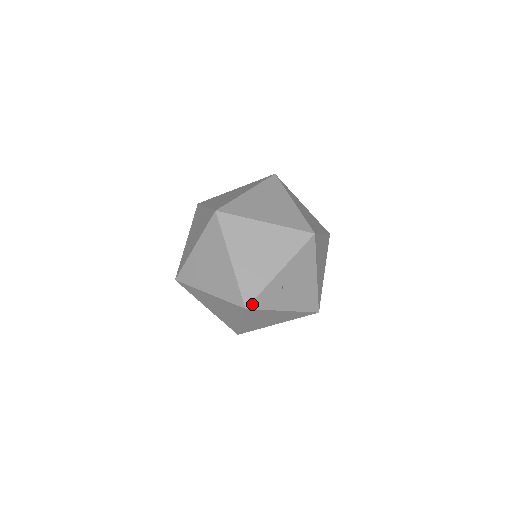
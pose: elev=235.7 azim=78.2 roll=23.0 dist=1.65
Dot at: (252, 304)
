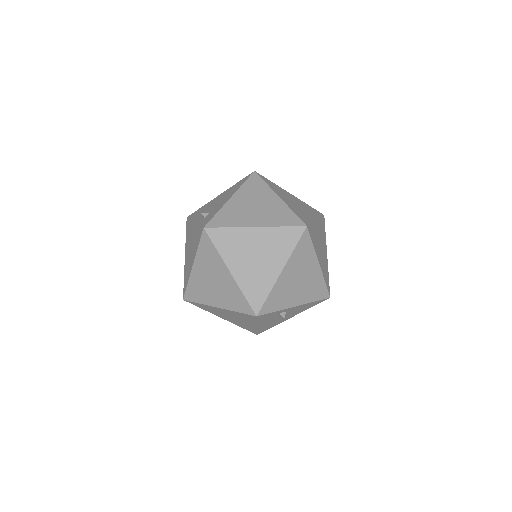
Dot at: (262, 315)
